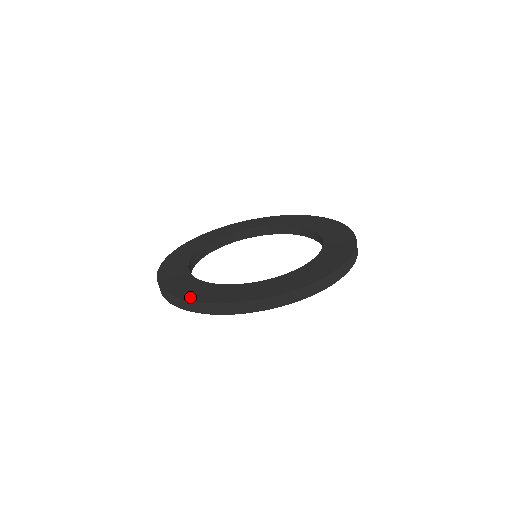
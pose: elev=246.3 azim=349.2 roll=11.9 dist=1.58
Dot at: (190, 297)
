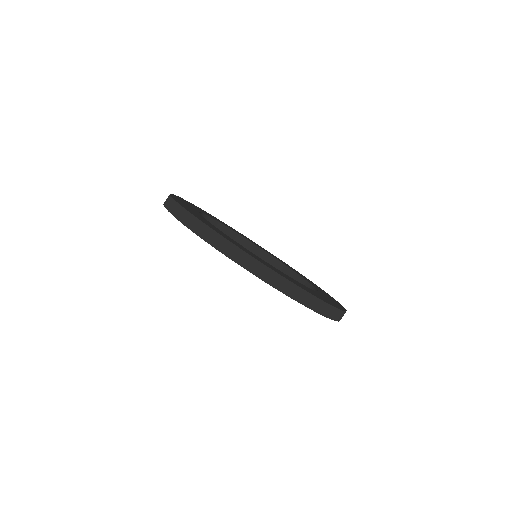
Dot at: (295, 283)
